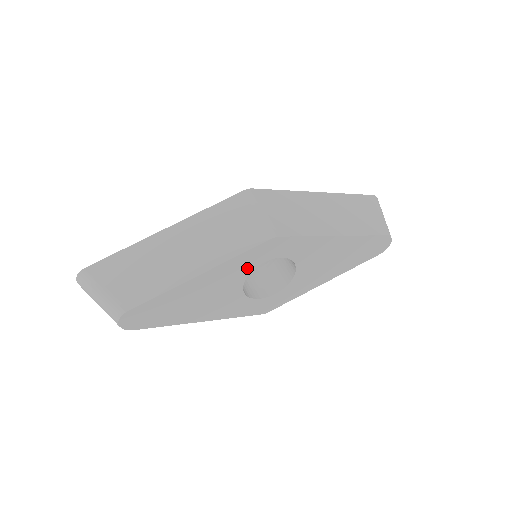
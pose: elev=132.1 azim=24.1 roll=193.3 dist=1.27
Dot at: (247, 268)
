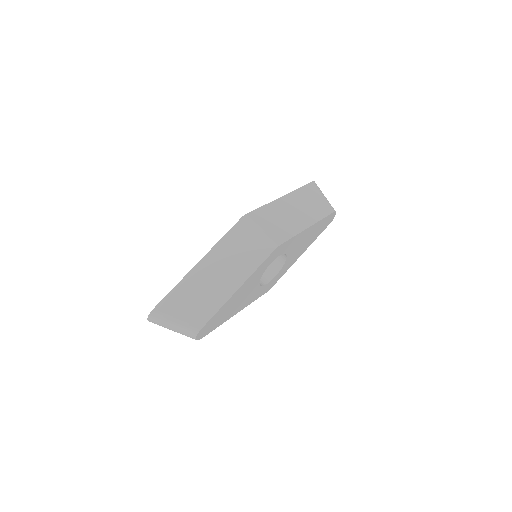
Dot at: (262, 271)
